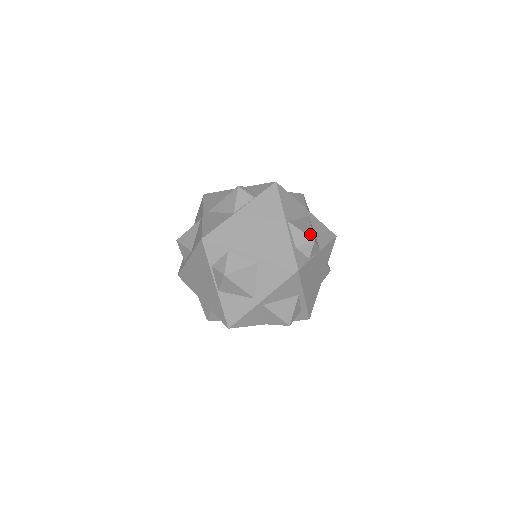
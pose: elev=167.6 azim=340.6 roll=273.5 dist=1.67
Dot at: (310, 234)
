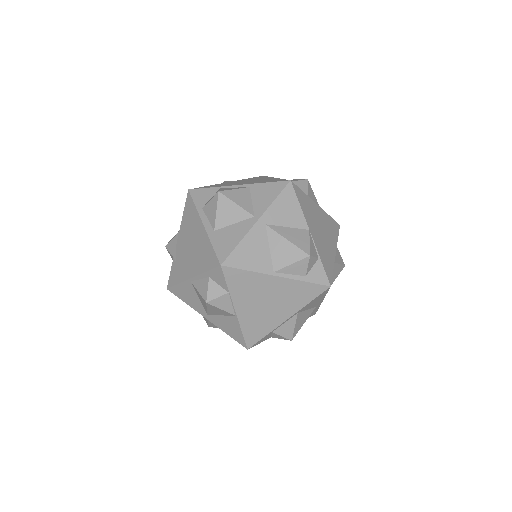
Dot at: (299, 254)
